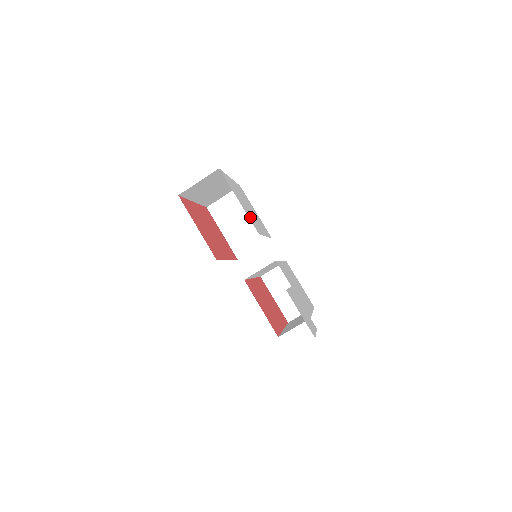
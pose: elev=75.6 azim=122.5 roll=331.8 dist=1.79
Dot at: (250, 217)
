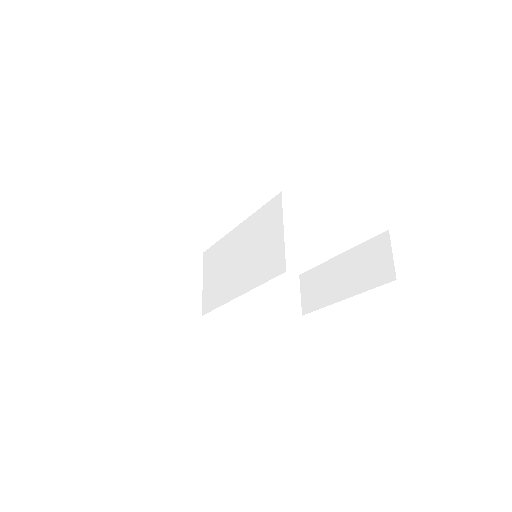
Dot at: occluded
